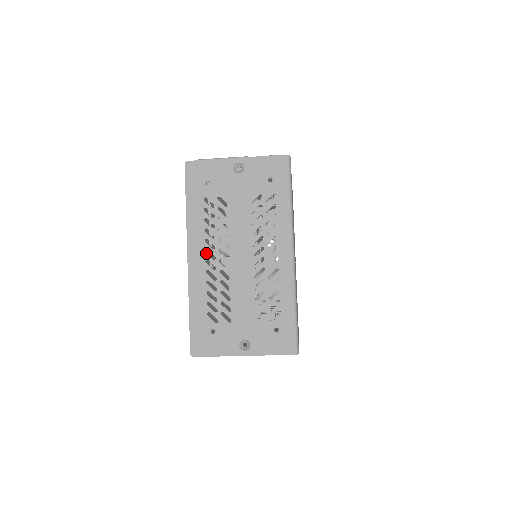
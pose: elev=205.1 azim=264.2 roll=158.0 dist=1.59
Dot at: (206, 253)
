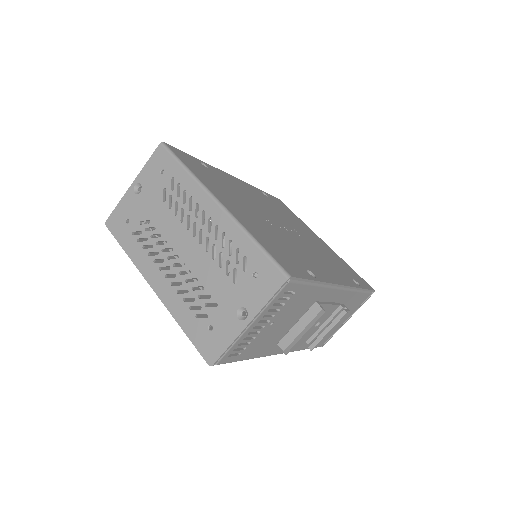
Dot at: (161, 271)
